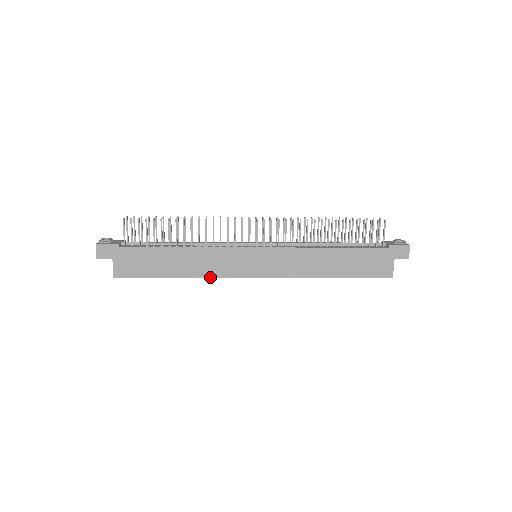
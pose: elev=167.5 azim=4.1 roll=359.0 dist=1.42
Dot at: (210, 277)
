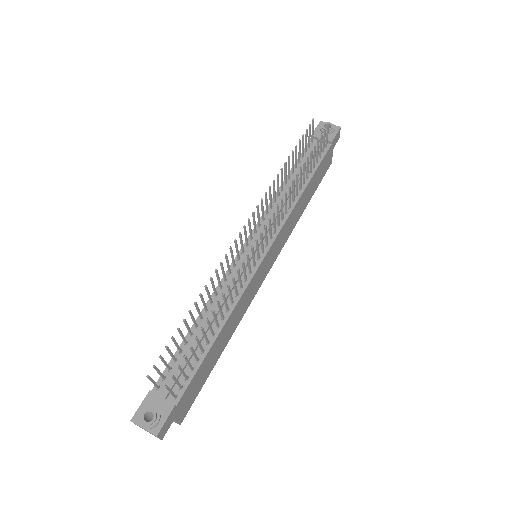
Dot at: (242, 317)
